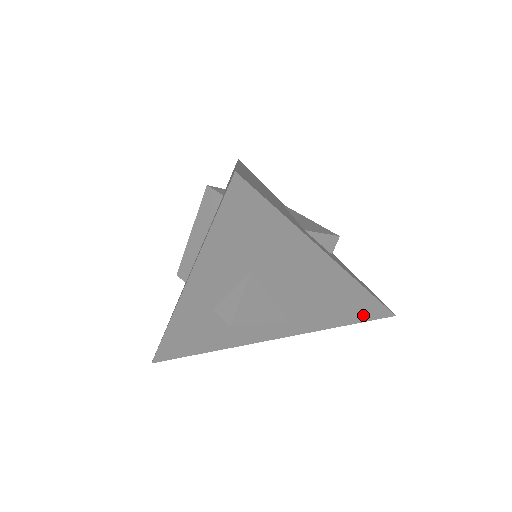
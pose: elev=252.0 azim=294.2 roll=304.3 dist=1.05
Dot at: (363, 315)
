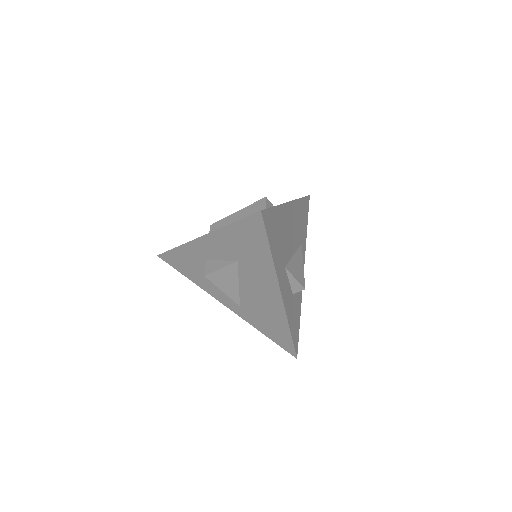
Dot at: (280, 340)
